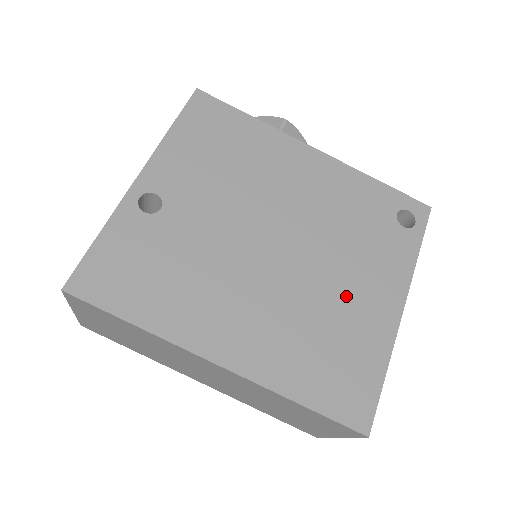
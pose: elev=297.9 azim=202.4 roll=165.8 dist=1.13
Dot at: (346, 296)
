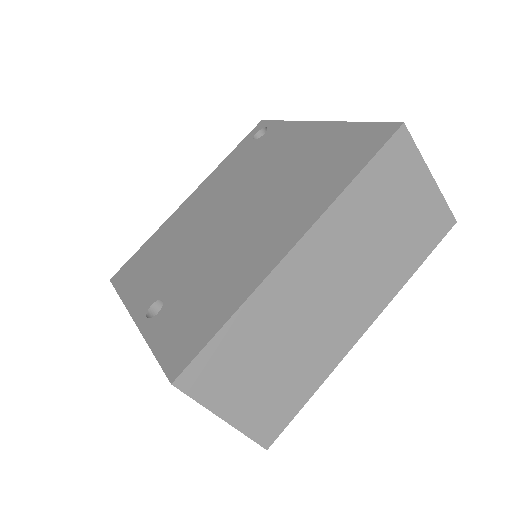
Dot at: (290, 160)
